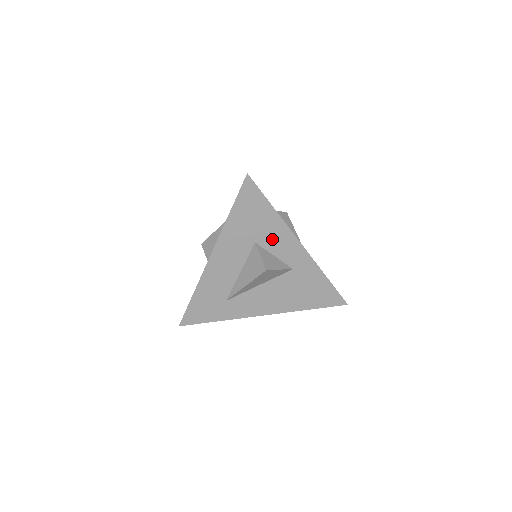
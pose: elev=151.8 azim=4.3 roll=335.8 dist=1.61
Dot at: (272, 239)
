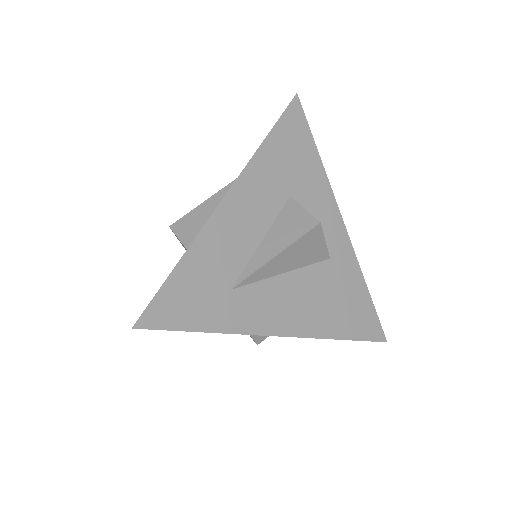
Dot at: (311, 199)
